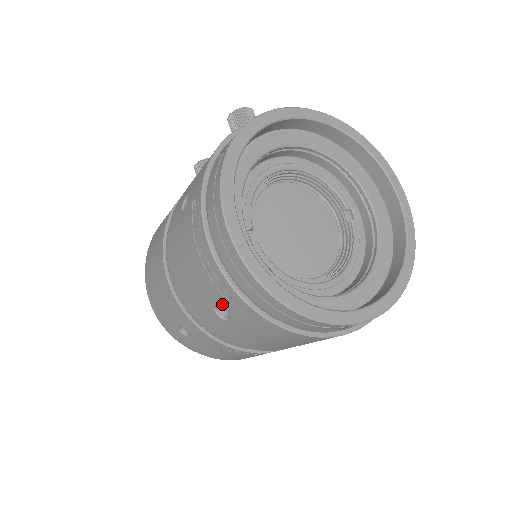
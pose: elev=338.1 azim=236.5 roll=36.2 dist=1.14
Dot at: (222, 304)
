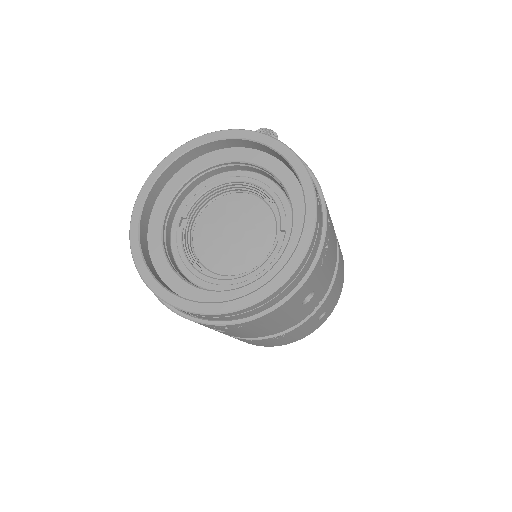
Dot at: occluded
